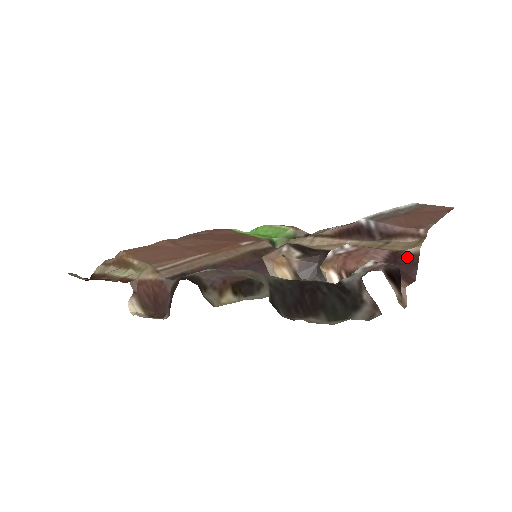
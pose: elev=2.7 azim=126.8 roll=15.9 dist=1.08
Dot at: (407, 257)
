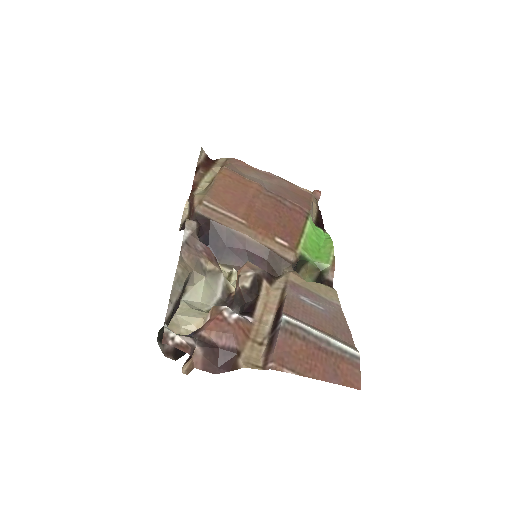
Dot at: (234, 361)
